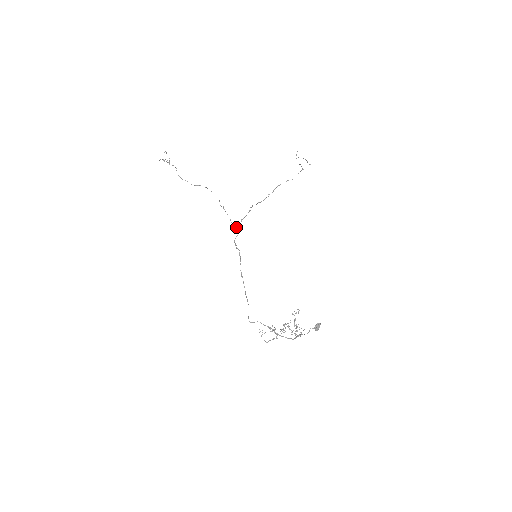
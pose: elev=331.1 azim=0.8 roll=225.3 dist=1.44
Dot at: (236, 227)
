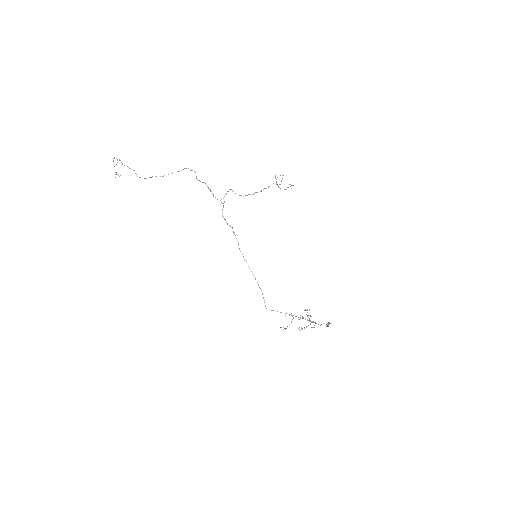
Dot at: occluded
